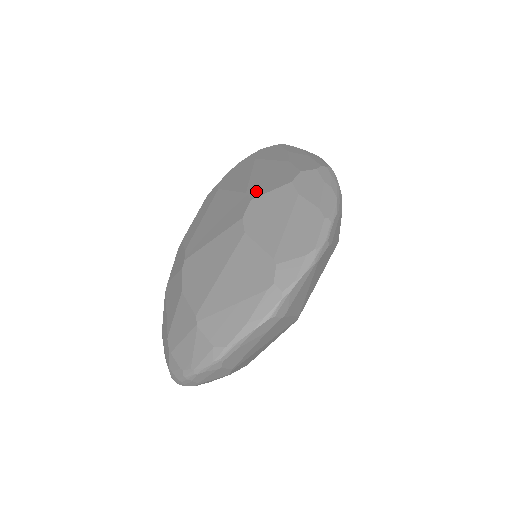
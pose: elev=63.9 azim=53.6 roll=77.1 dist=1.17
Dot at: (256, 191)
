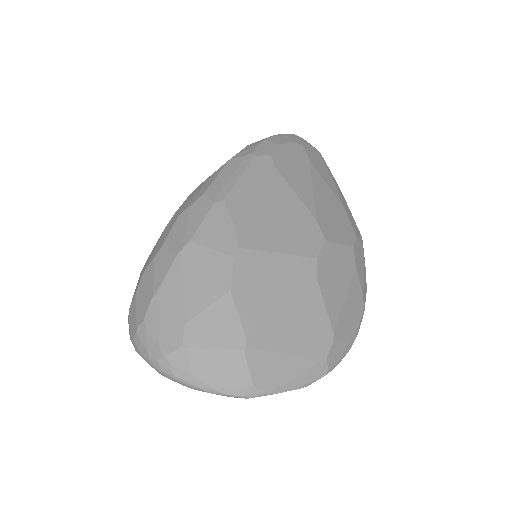
Dot at: (327, 229)
